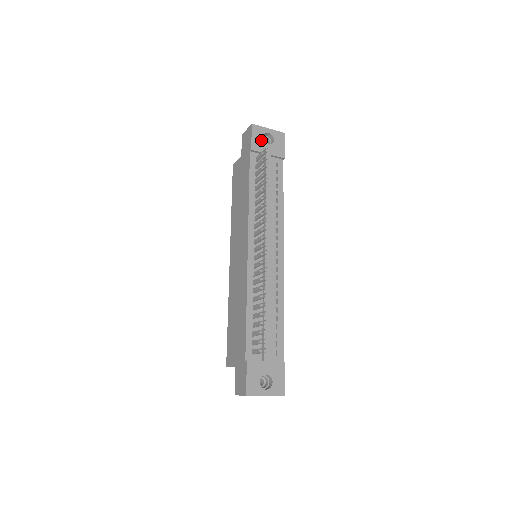
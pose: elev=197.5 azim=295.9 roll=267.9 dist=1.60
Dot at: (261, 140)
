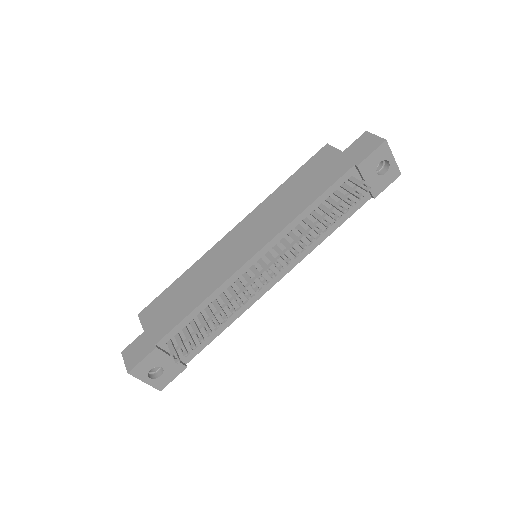
Dot at: (375, 164)
